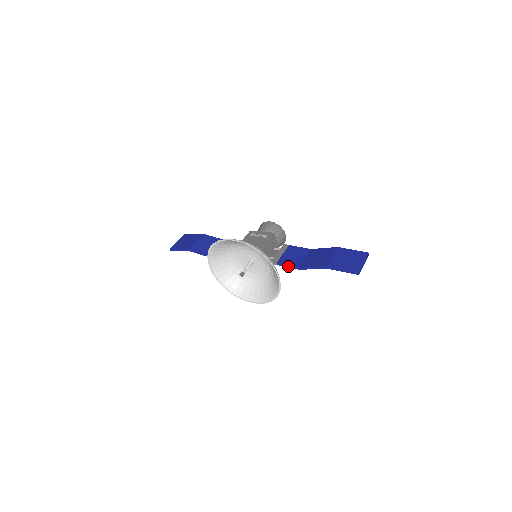
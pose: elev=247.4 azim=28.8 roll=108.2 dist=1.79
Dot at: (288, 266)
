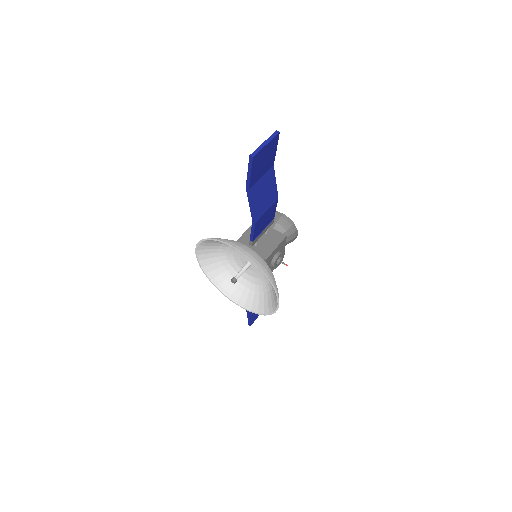
Dot at: (252, 231)
